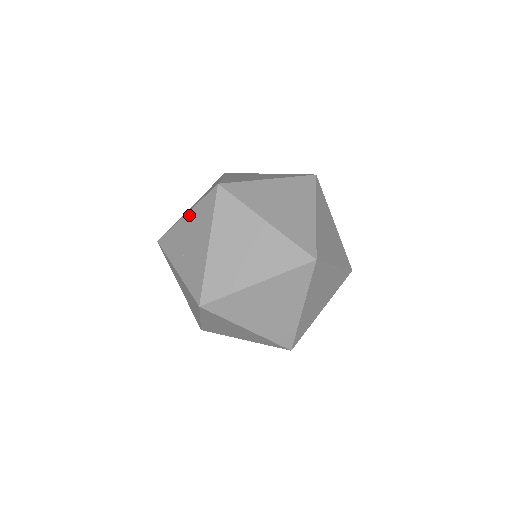
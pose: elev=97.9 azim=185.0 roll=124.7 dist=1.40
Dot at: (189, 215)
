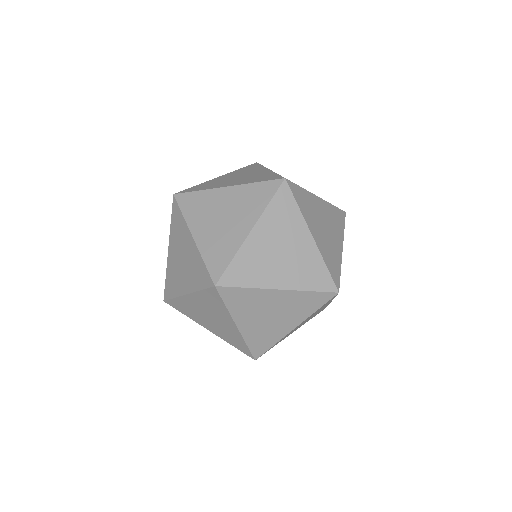
Dot at: (225, 175)
